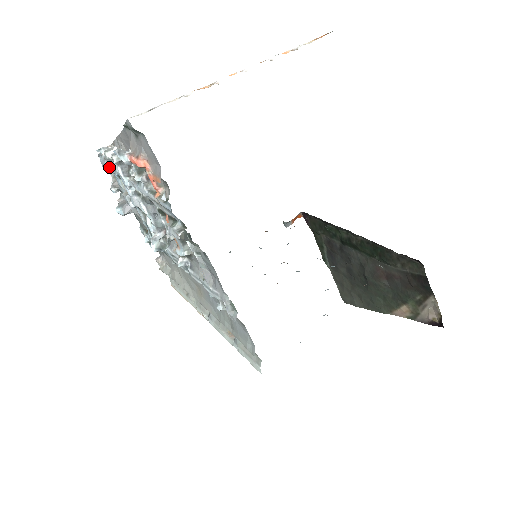
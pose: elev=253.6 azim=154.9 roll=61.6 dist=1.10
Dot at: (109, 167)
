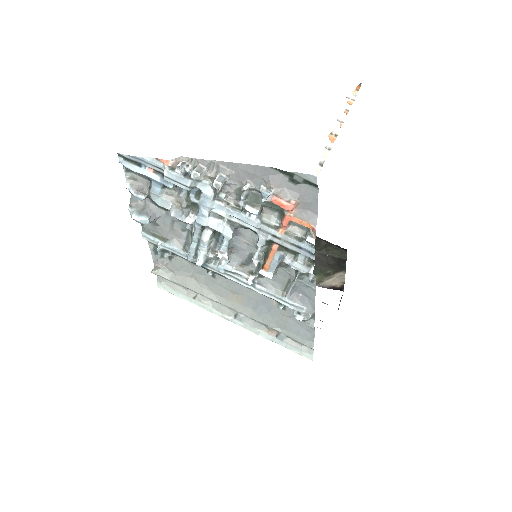
Dot at: (190, 186)
